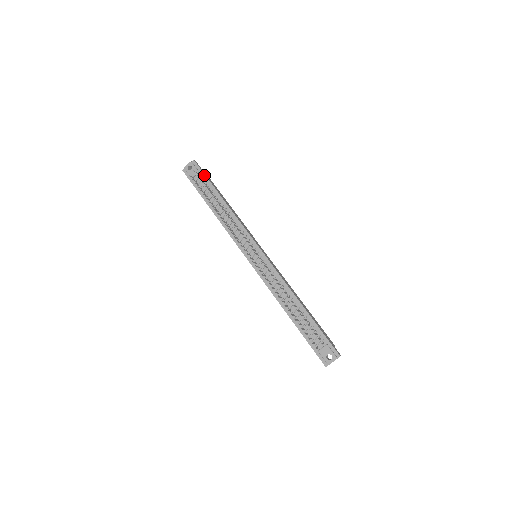
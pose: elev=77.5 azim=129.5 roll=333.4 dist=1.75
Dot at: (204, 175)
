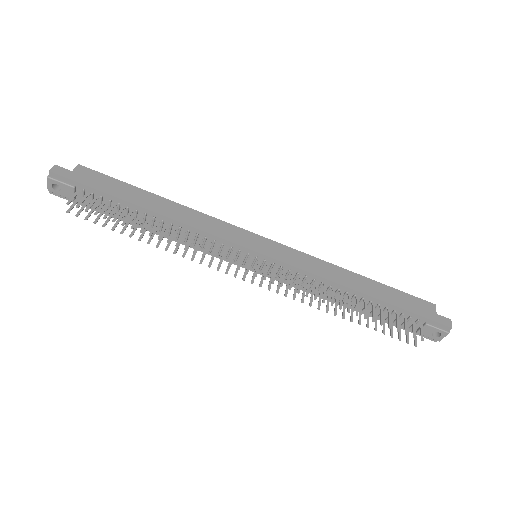
Dot at: (86, 187)
